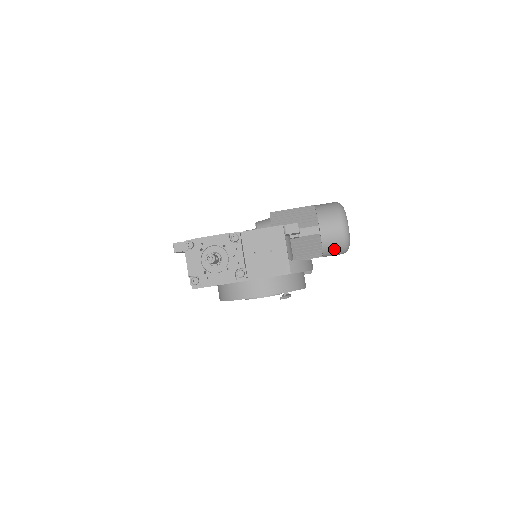
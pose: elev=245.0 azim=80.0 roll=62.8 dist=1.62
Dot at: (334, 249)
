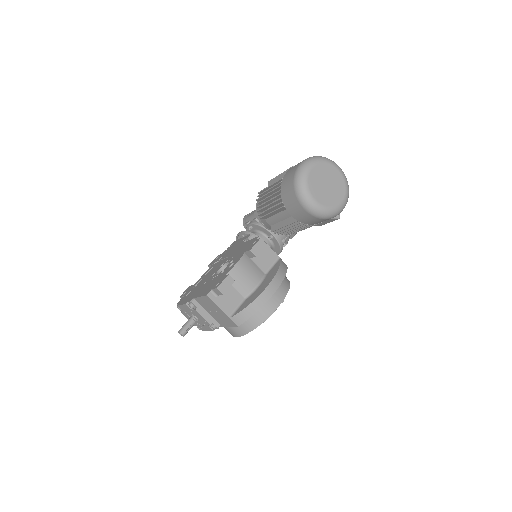
Dot at: (321, 221)
